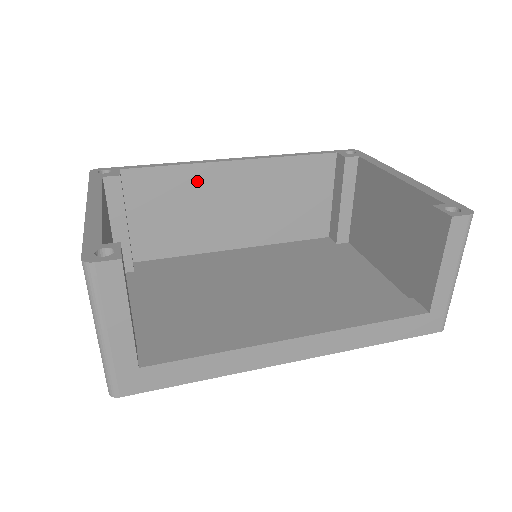
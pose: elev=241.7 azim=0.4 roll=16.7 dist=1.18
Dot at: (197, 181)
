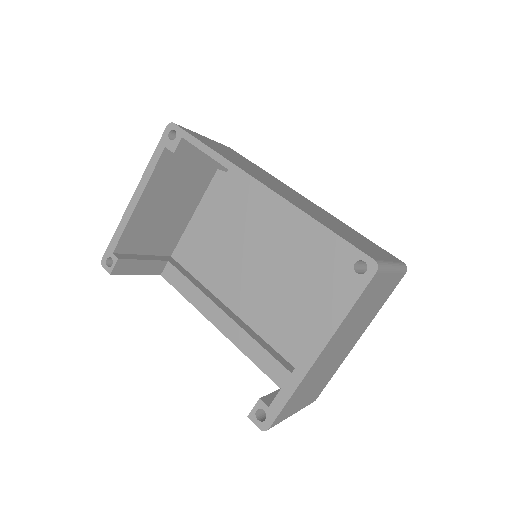
Dot at: occluded
